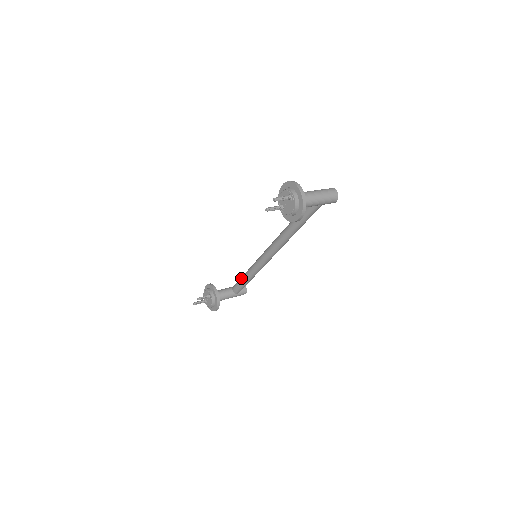
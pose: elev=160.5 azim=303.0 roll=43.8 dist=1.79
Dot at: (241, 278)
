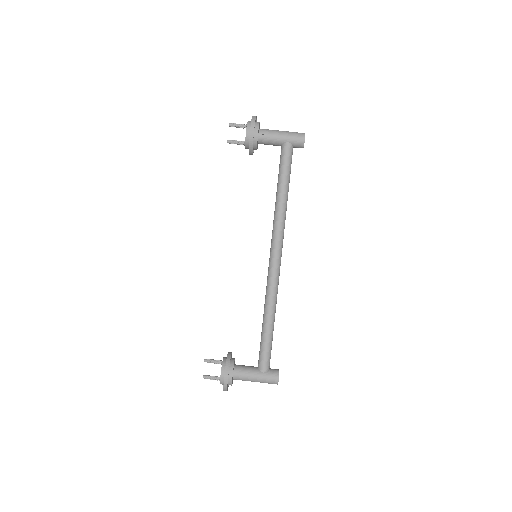
Dot at: (278, 181)
